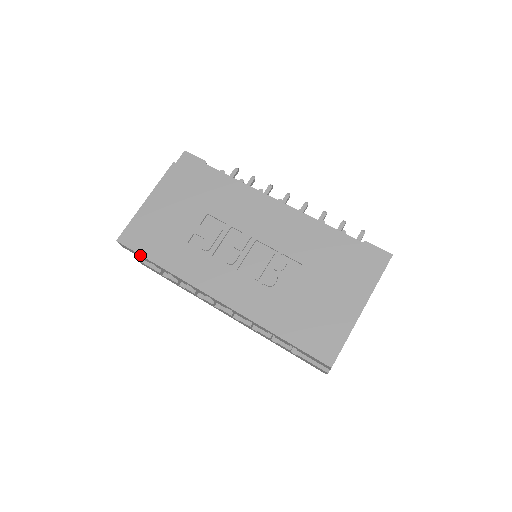
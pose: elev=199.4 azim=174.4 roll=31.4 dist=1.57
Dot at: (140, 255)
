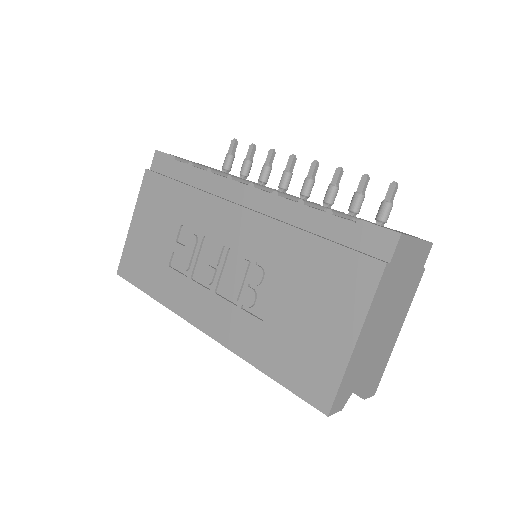
Dot at: (136, 286)
